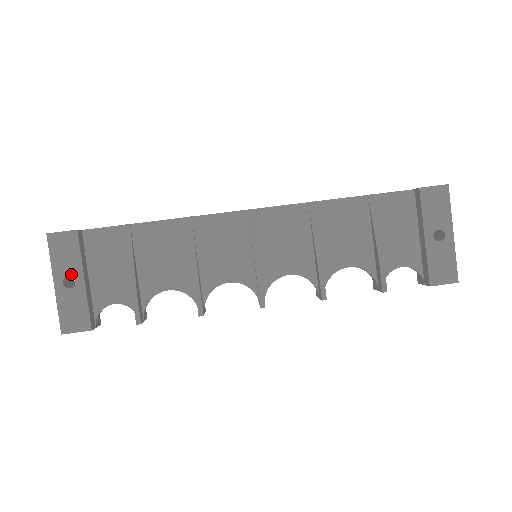
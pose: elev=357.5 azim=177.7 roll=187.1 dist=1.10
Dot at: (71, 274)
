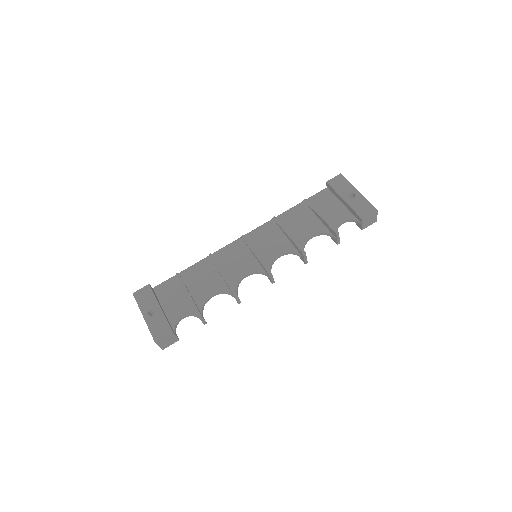
Dot at: (152, 307)
